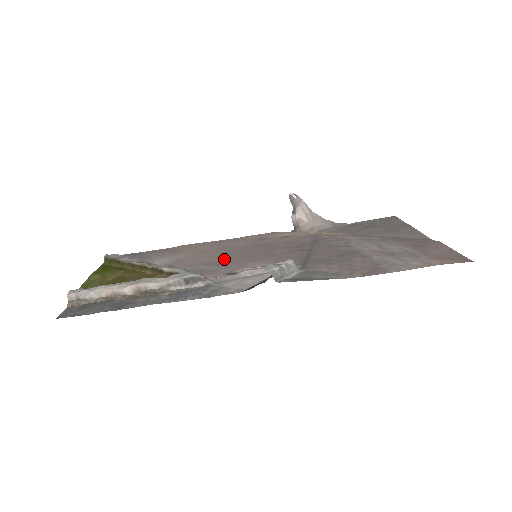
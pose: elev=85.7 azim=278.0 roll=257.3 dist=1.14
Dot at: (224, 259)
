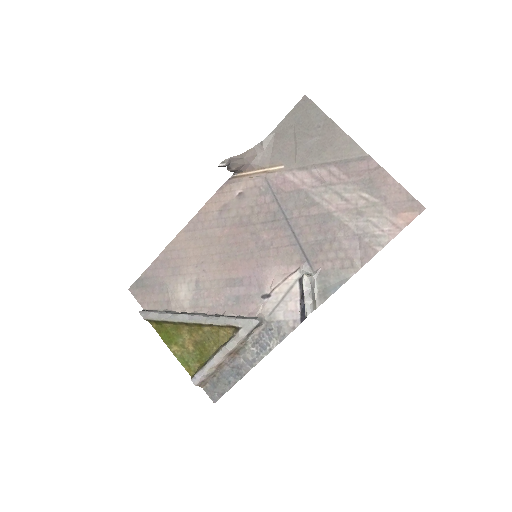
Dot at: (234, 270)
